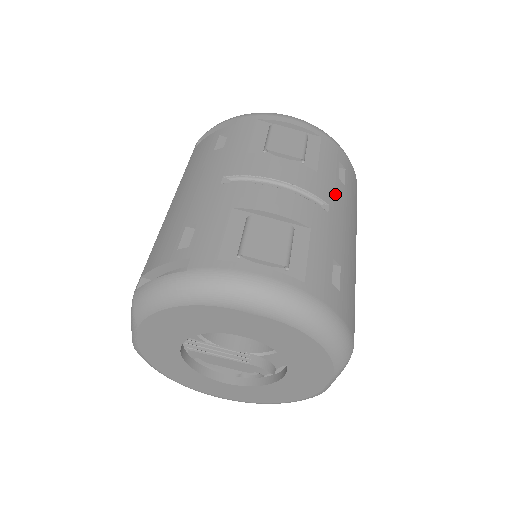
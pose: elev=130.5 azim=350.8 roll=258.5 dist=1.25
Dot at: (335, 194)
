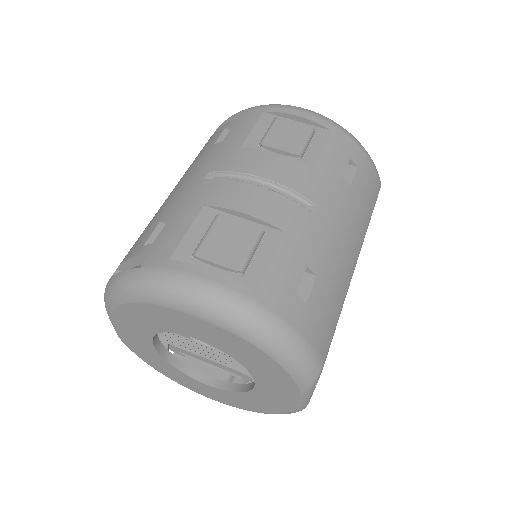
Dot at: (332, 195)
